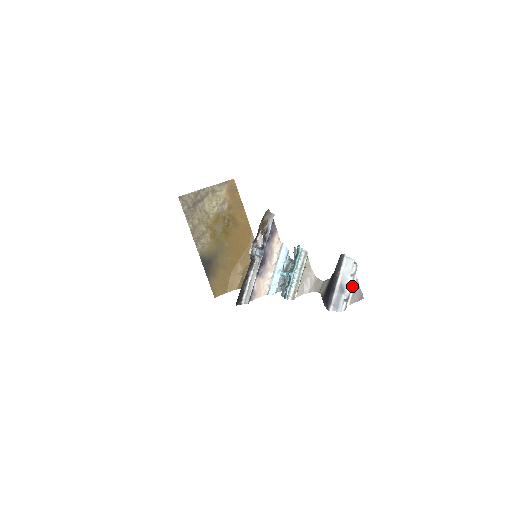
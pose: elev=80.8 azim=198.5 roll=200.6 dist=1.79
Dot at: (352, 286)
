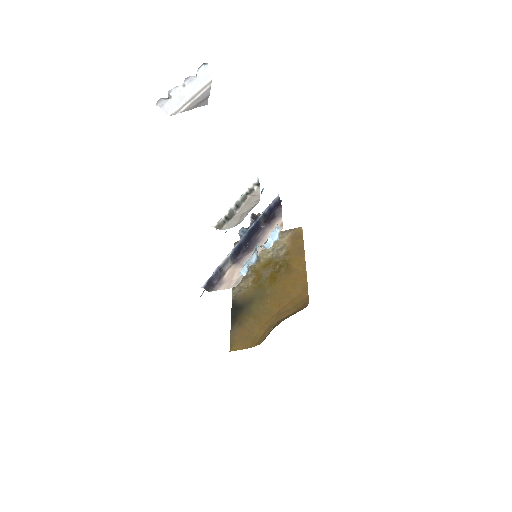
Dot at: (198, 95)
